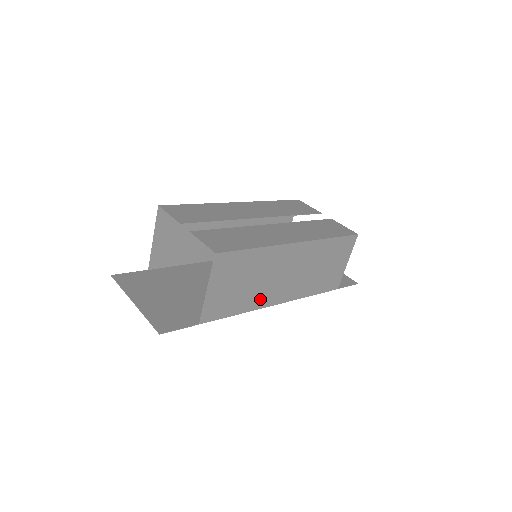
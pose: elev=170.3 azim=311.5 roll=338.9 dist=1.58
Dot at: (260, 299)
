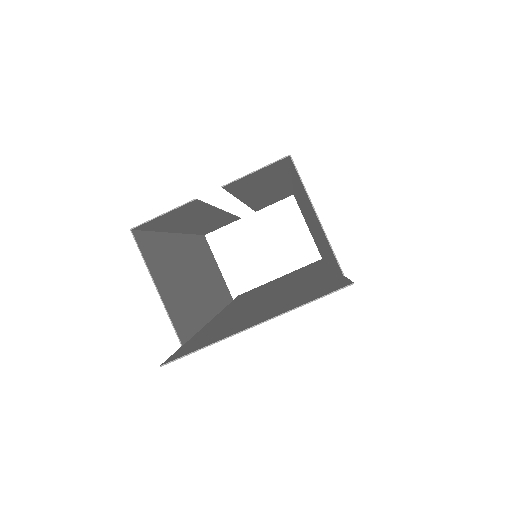
Dot at: occluded
